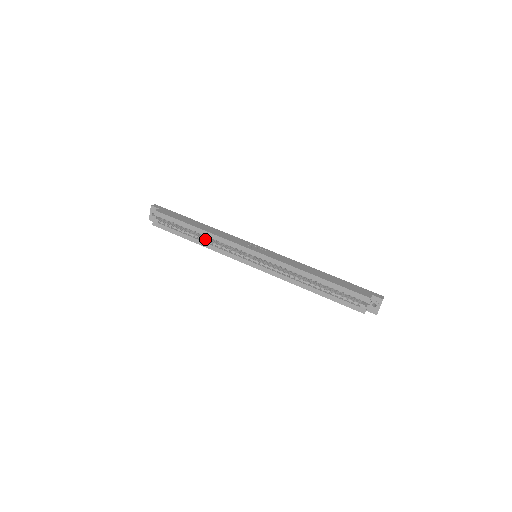
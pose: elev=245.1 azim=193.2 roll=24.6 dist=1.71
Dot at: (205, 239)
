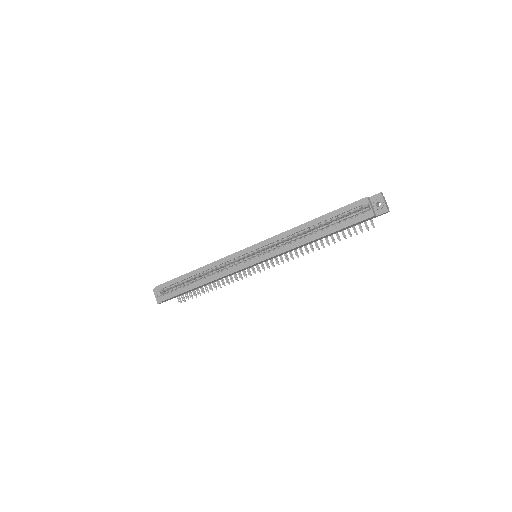
Dot at: (206, 276)
